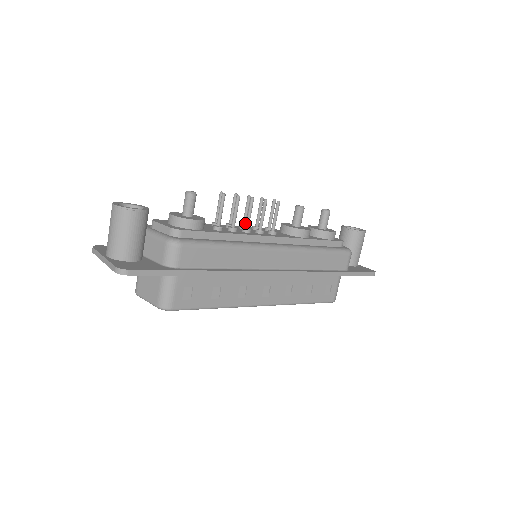
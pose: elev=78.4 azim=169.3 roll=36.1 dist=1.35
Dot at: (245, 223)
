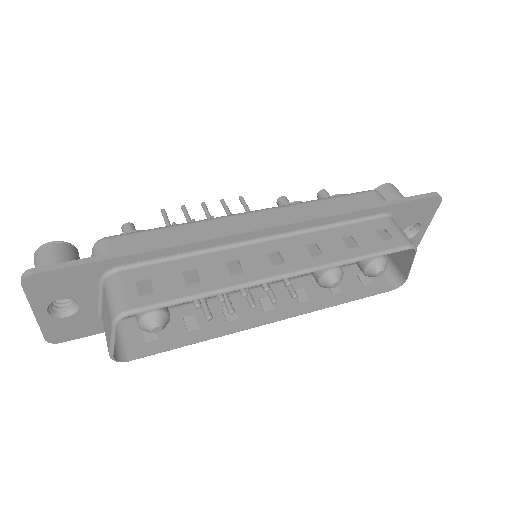
Dot at: occluded
